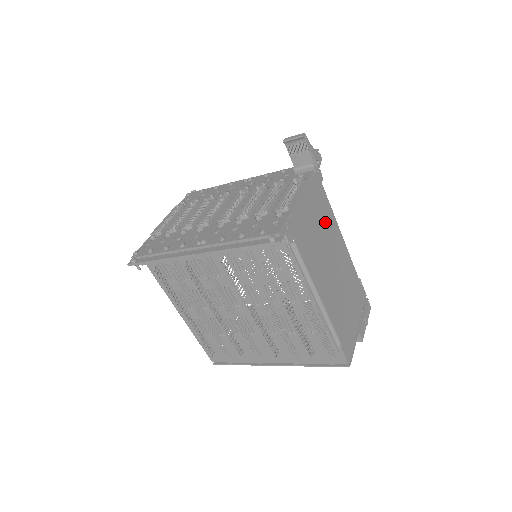
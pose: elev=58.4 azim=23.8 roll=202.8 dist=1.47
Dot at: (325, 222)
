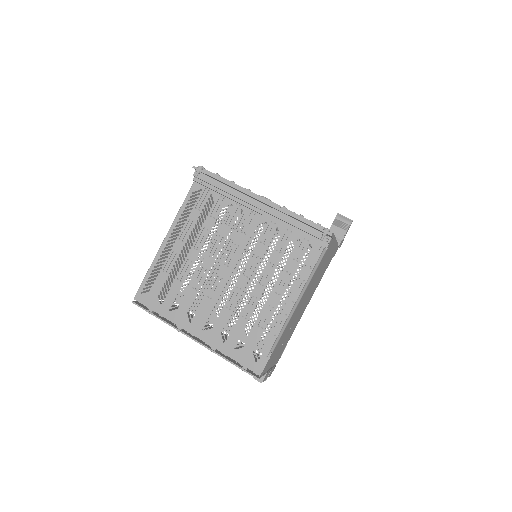
Dot at: (320, 276)
